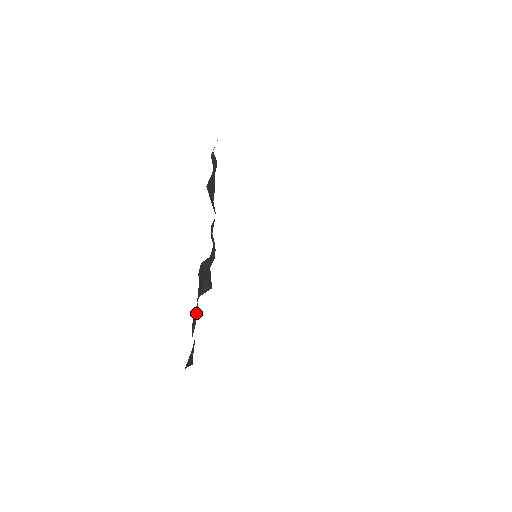
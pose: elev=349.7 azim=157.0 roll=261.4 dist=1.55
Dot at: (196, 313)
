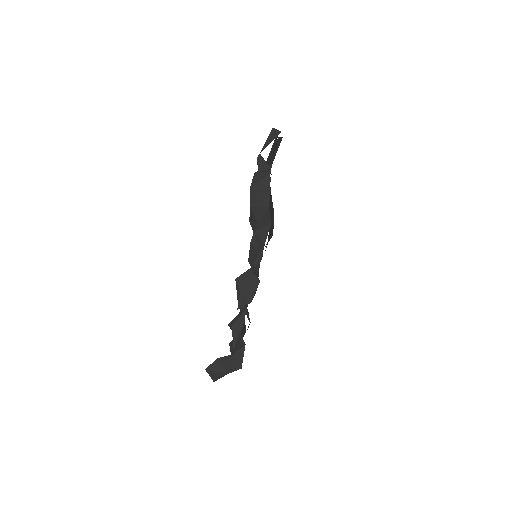
Dot at: (242, 320)
